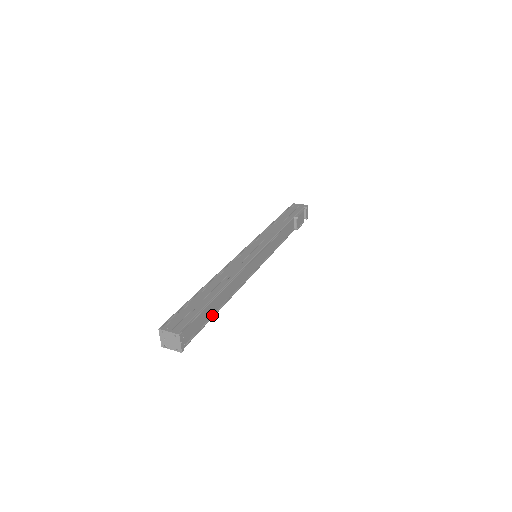
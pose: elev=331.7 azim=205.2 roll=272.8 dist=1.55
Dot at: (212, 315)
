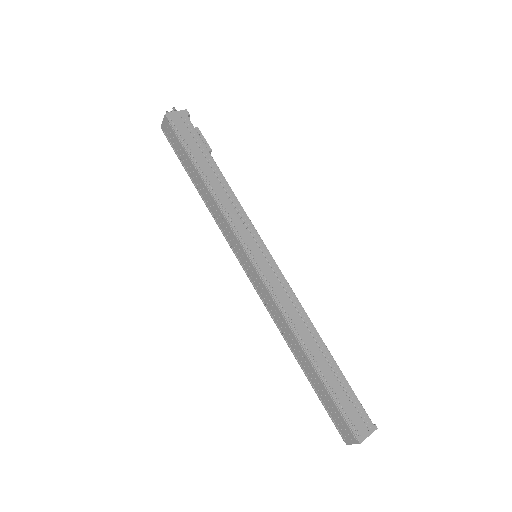
Dot at: occluded
